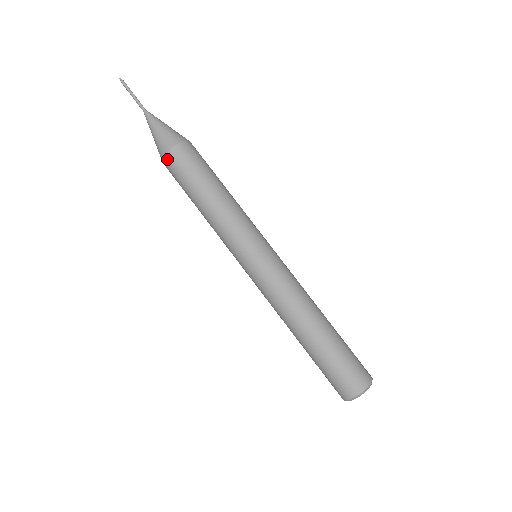
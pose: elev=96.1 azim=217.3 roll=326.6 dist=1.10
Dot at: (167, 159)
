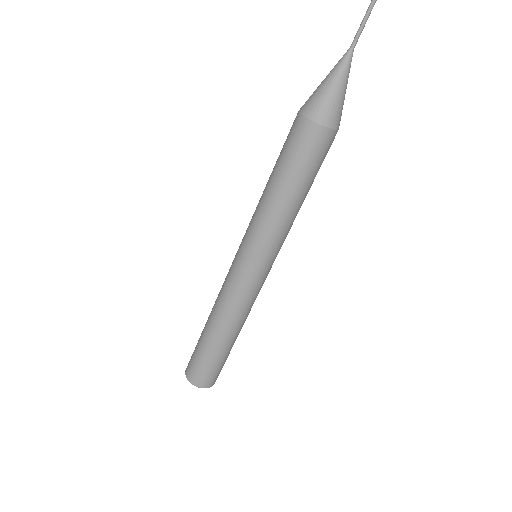
Dot at: (301, 121)
